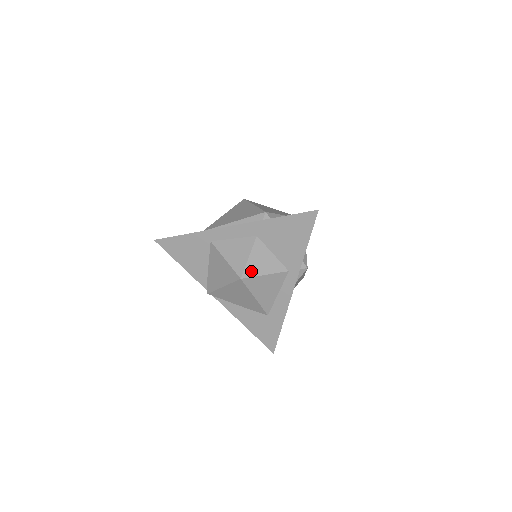
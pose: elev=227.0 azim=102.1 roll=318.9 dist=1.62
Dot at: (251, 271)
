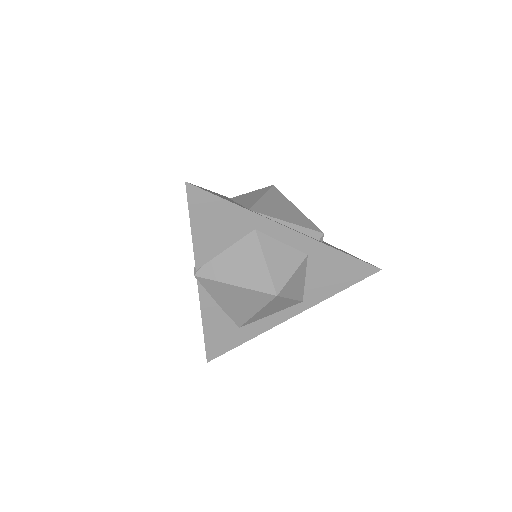
Dot at: (286, 291)
